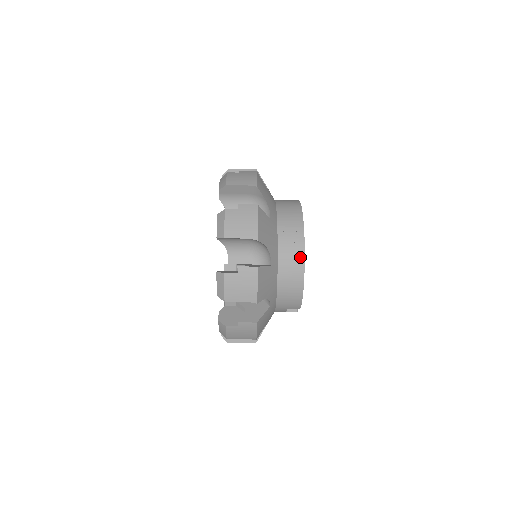
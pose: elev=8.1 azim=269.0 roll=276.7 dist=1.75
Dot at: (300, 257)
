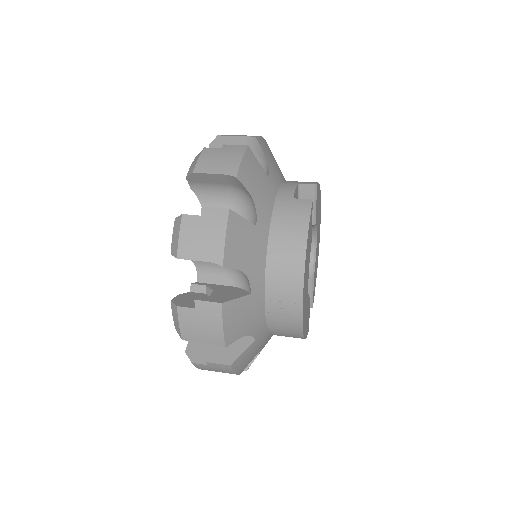
Dot at: (296, 326)
